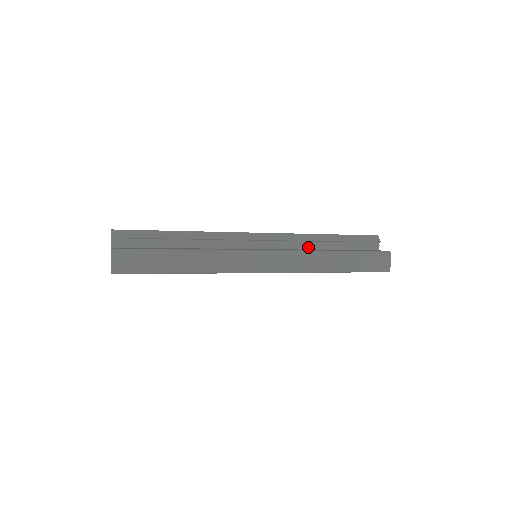
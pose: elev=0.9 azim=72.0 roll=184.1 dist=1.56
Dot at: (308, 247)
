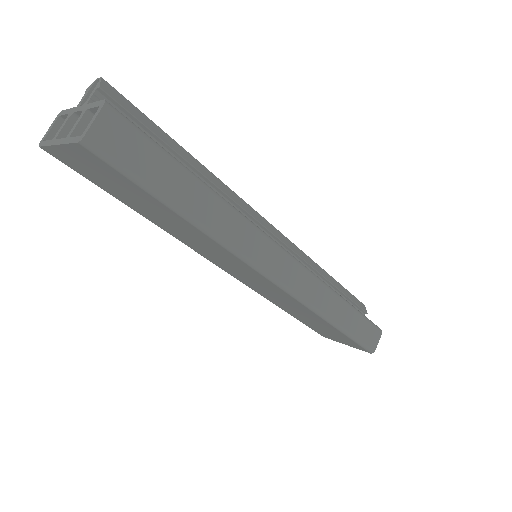
Dot at: occluded
